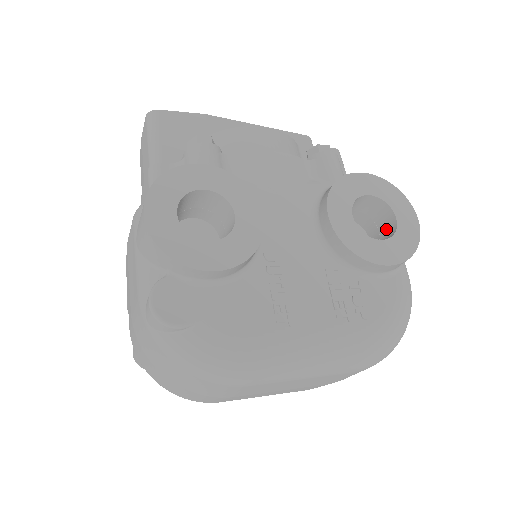
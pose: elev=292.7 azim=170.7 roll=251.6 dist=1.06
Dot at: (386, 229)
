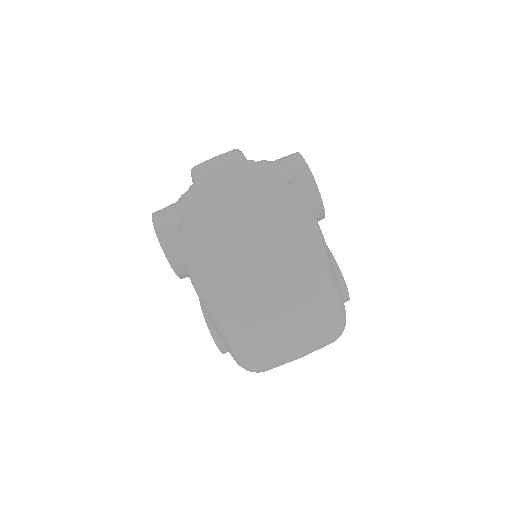
Dot at: occluded
